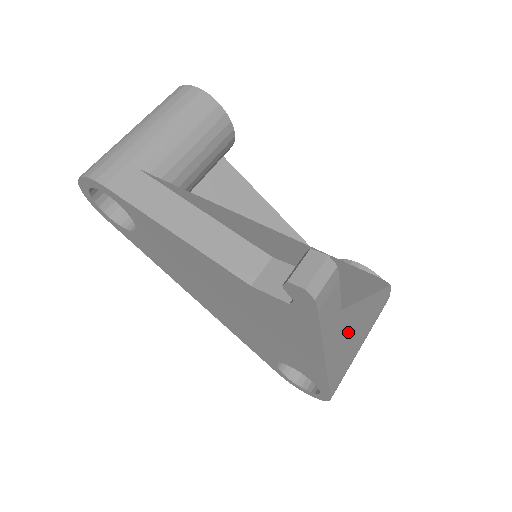
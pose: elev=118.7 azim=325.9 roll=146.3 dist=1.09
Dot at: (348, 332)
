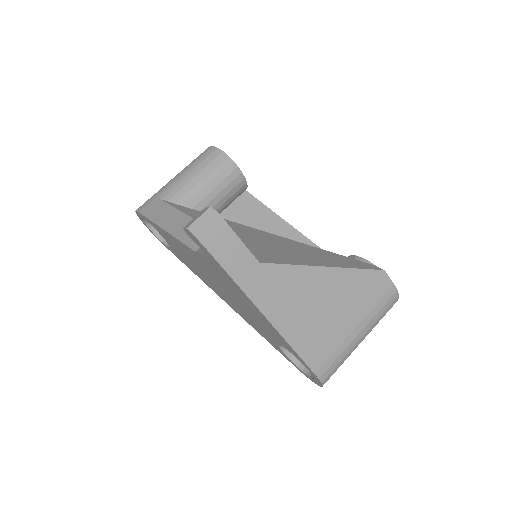
Dot at: (299, 296)
